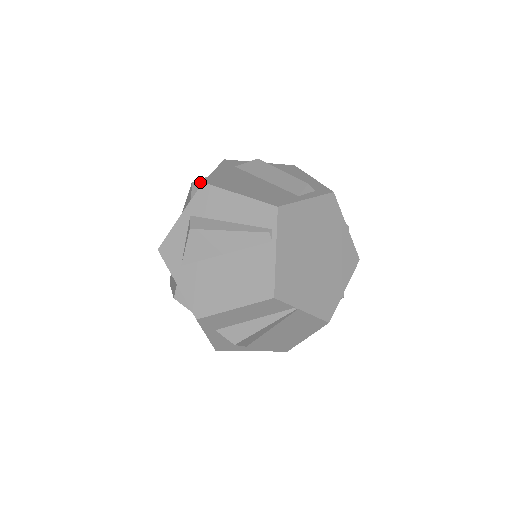
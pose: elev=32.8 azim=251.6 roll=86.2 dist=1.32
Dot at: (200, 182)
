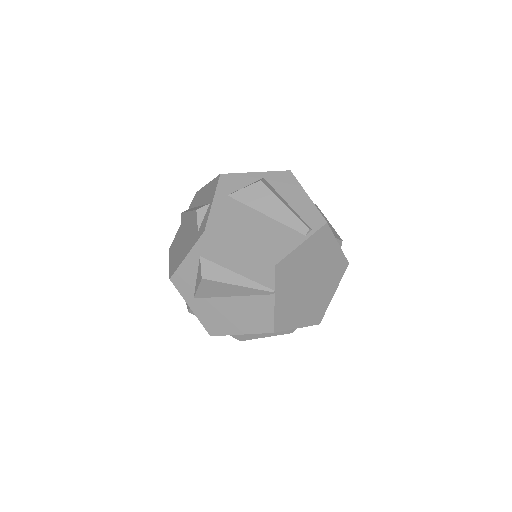
Dot at: occluded
